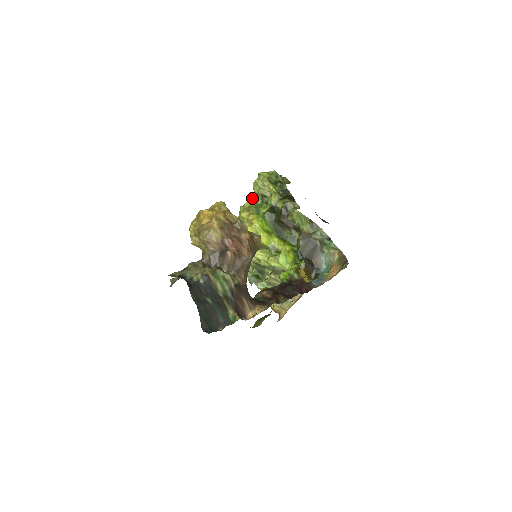
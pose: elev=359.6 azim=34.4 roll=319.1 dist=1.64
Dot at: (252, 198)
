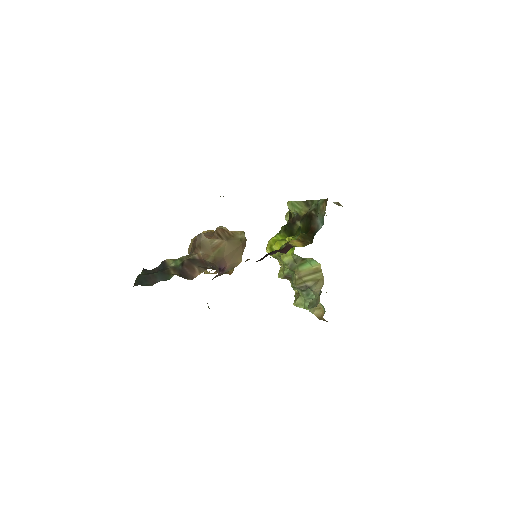
Dot at: occluded
